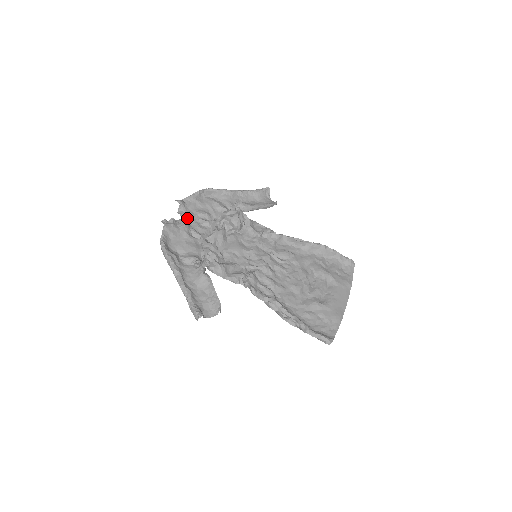
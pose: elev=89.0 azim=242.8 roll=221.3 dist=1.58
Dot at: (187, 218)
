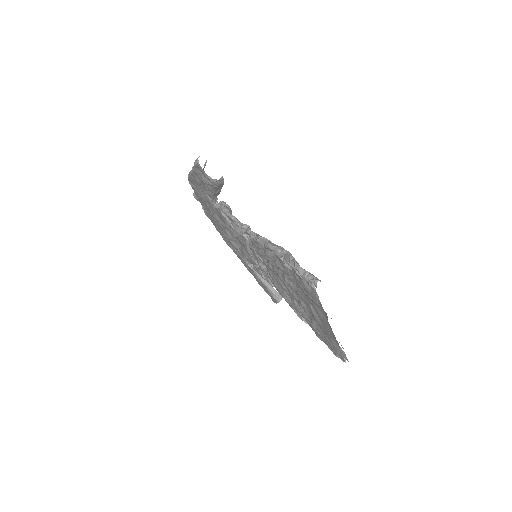
Dot at: occluded
